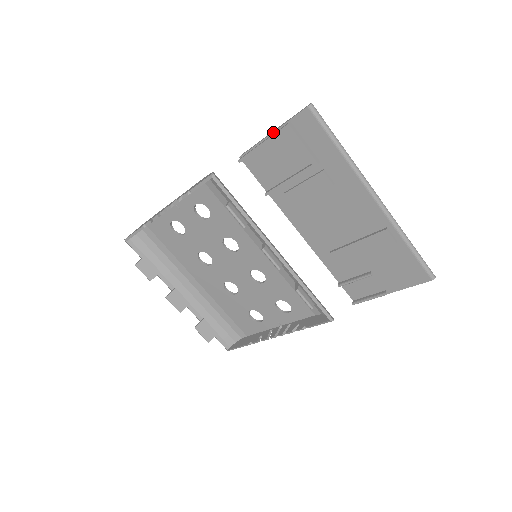
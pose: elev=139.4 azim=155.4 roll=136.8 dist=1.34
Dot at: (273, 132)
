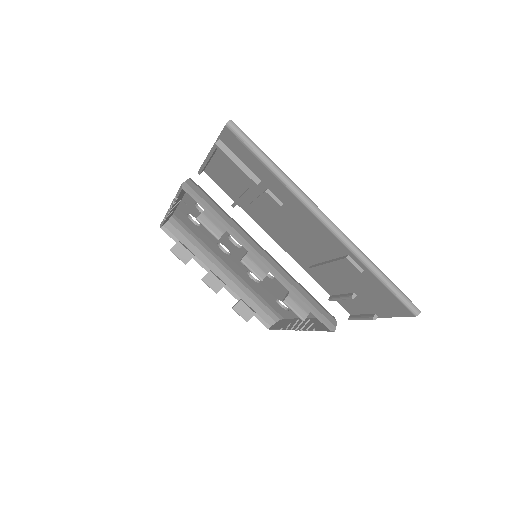
Dot at: occluded
